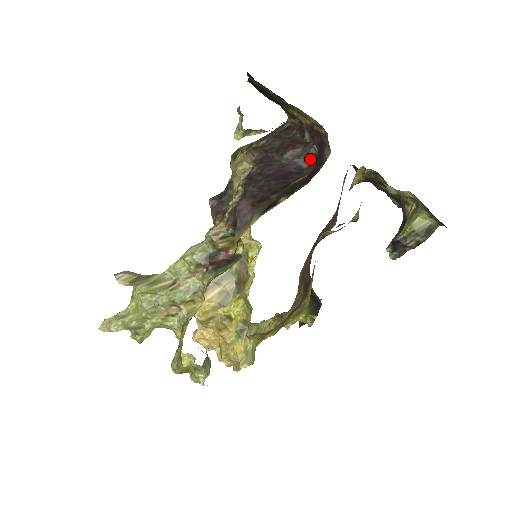
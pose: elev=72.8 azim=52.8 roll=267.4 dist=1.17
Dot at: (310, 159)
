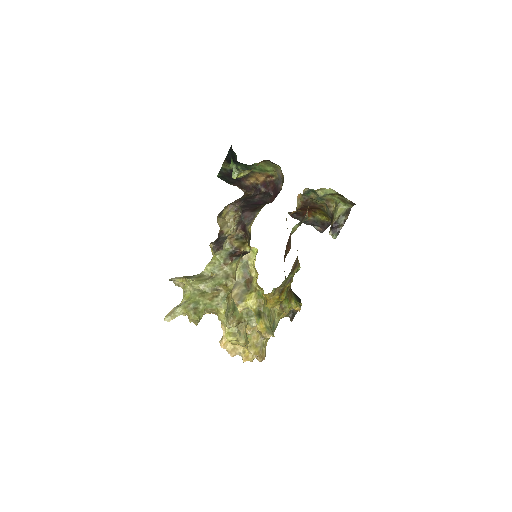
Dot at: (269, 198)
